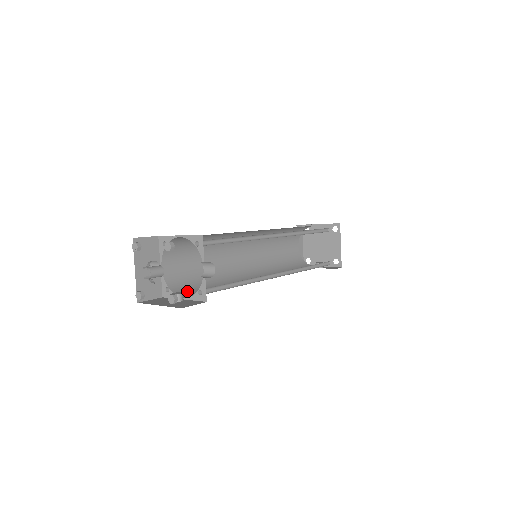
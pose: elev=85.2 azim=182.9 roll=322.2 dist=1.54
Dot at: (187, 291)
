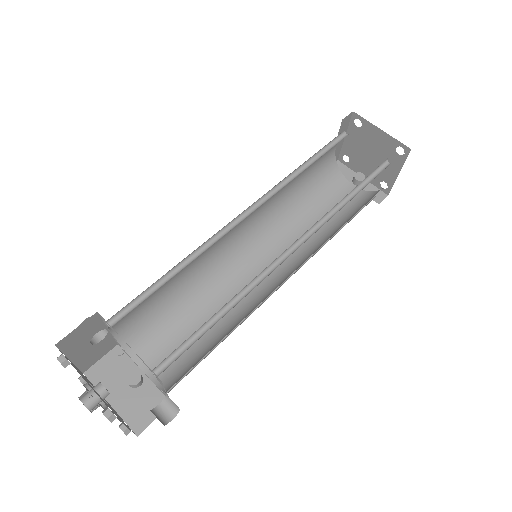
Dot at: (150, 344)
